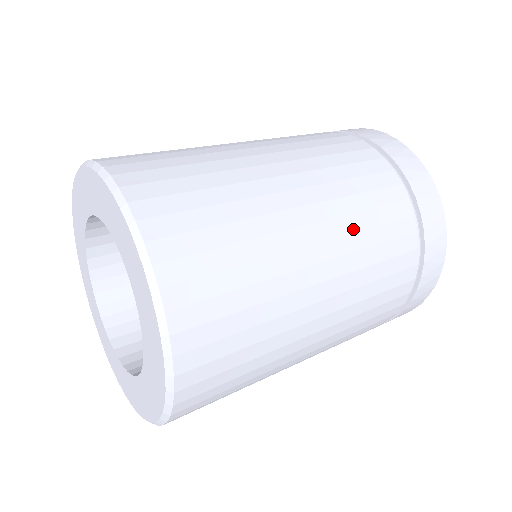
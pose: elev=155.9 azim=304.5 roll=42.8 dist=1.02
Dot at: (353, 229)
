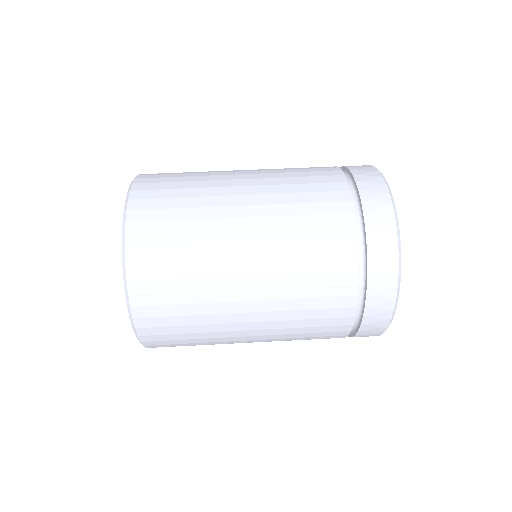
Dot at: (288, 308)
